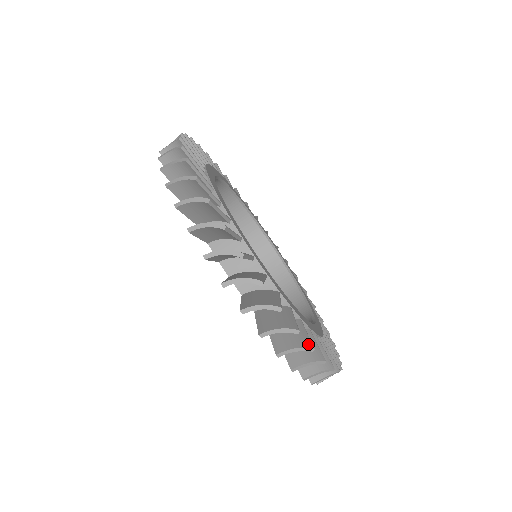
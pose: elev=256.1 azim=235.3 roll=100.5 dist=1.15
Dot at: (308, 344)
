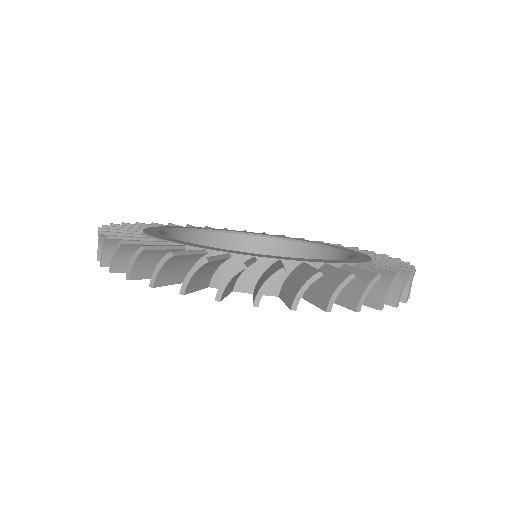
Dot at: (344, 275)
